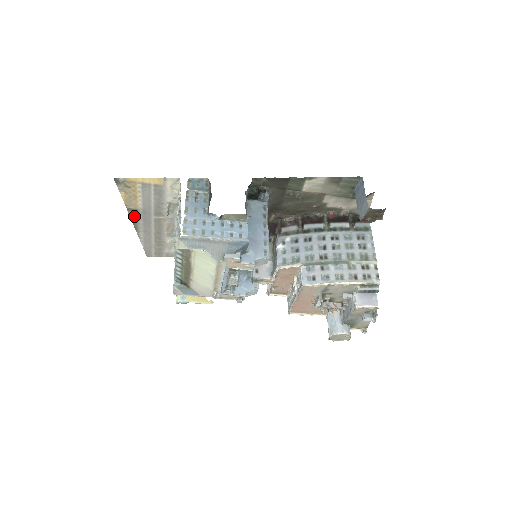
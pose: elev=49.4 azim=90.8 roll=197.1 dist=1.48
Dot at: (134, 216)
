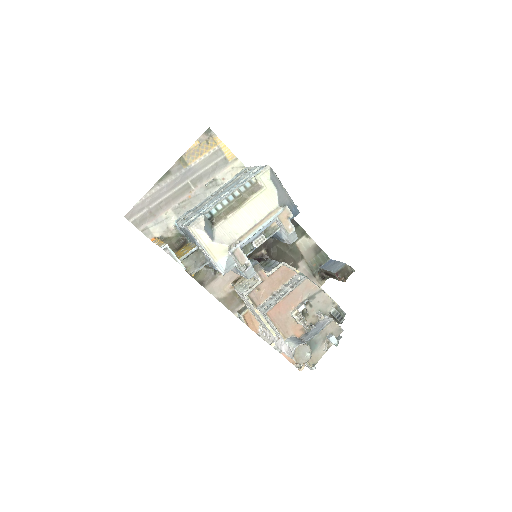
Dot at: (176, 168)
